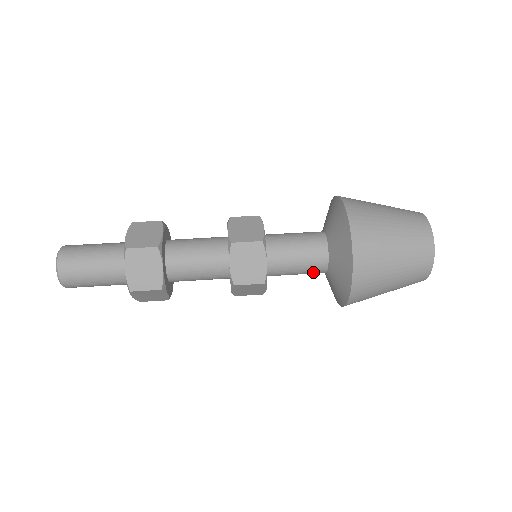
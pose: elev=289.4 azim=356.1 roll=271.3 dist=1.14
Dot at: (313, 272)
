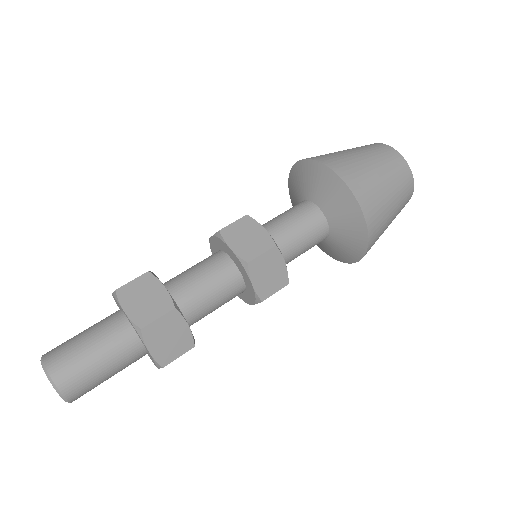
Dot at: (317, 232)
